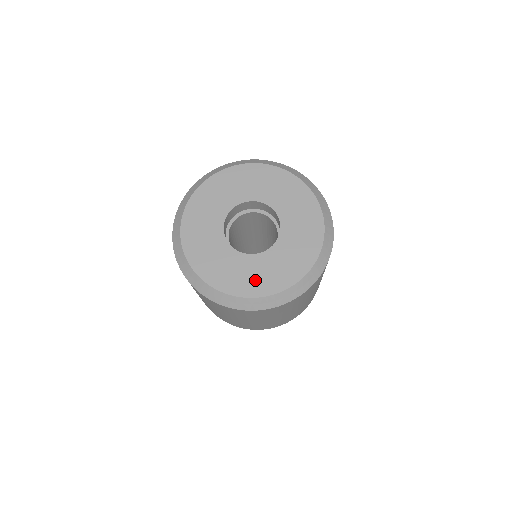
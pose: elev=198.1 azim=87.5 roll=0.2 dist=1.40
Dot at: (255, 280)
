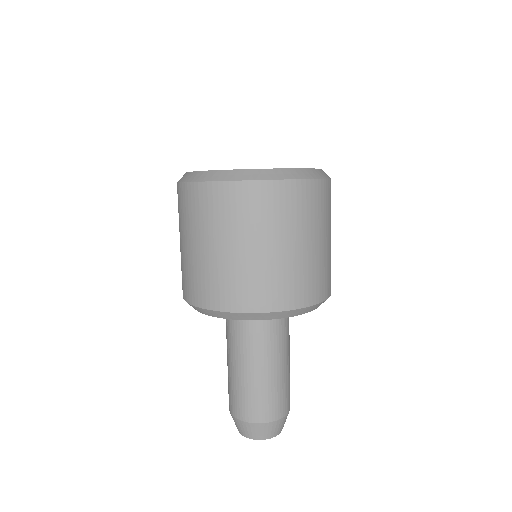
Dot at: occluded
